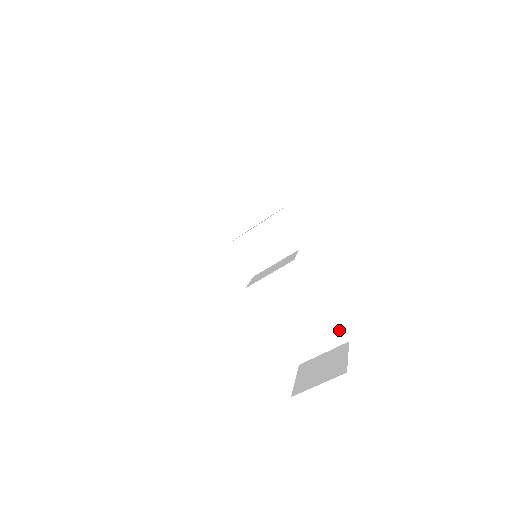
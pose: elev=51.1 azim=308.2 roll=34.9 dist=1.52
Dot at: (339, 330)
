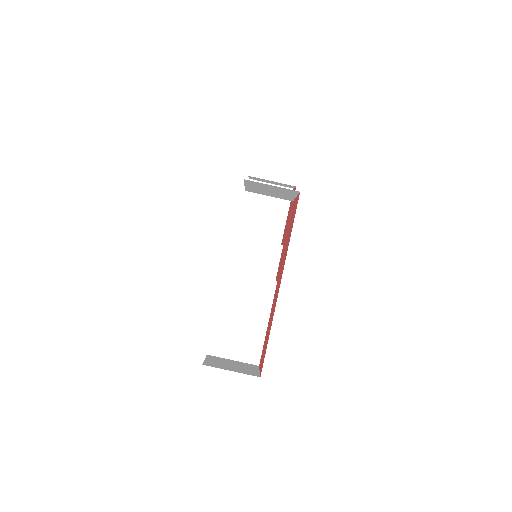
Dot at: (260, 352)
